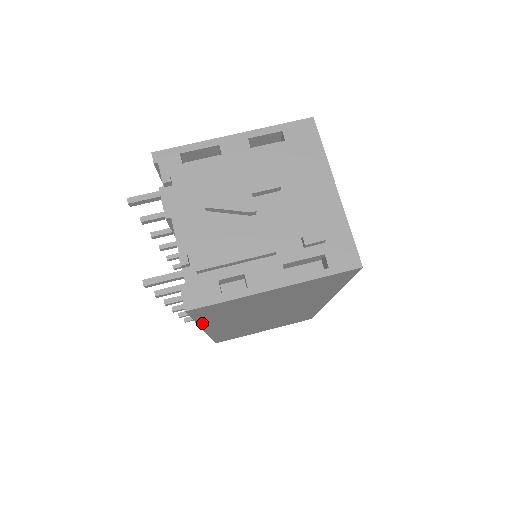
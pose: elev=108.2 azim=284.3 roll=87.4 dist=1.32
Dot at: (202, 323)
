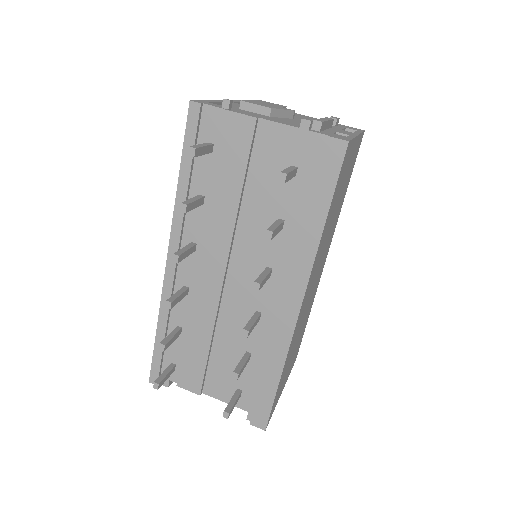
Dot at: (321, 236)
